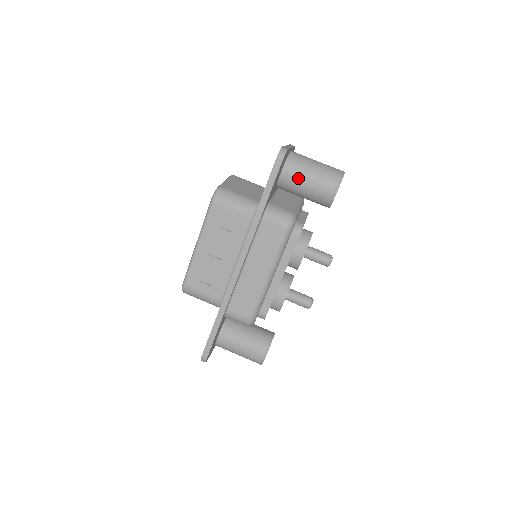
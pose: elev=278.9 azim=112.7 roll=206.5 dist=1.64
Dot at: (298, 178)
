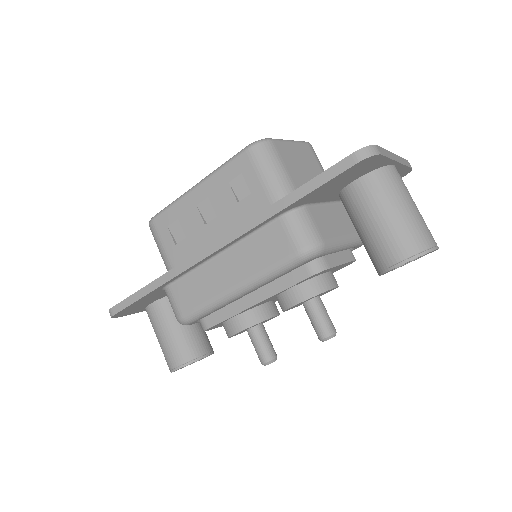
Dot at: (369, 205)
